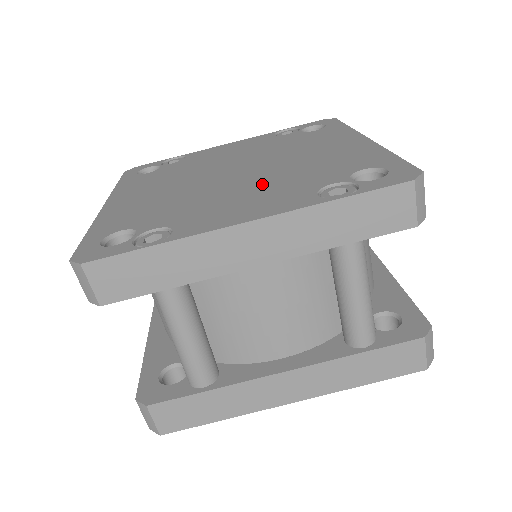
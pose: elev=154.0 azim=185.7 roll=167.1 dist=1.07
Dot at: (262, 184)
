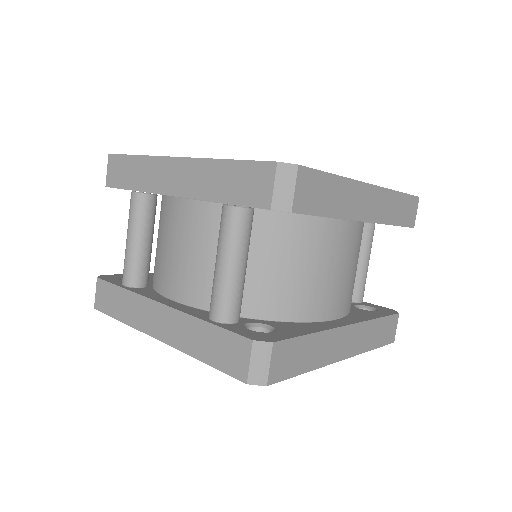
Dot at: occluded
